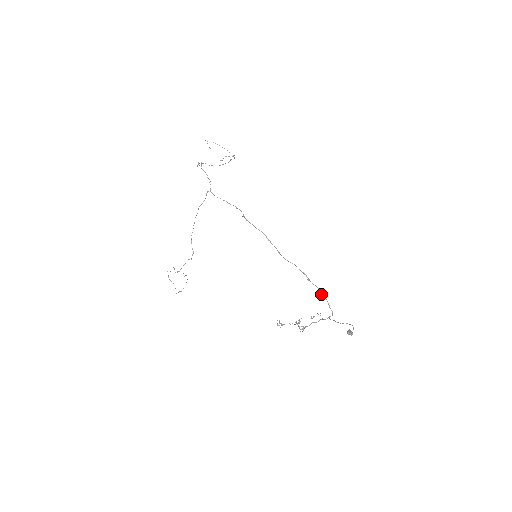
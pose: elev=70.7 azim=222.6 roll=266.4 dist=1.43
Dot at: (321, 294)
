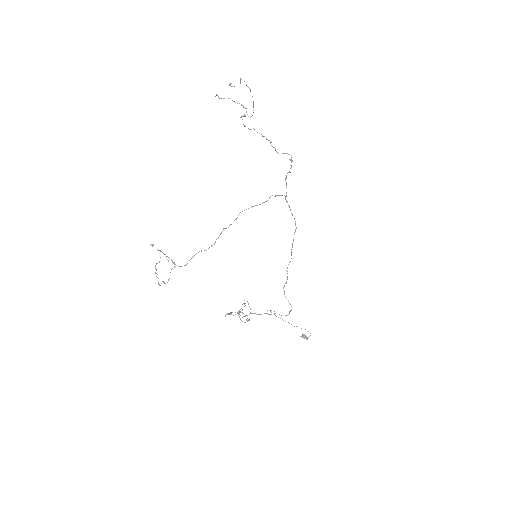
Dot at: occluded
